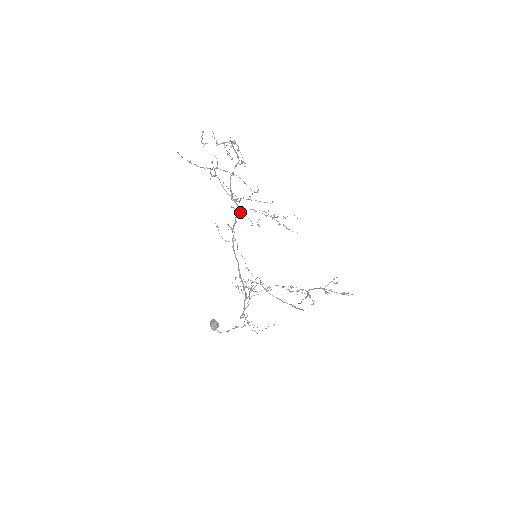
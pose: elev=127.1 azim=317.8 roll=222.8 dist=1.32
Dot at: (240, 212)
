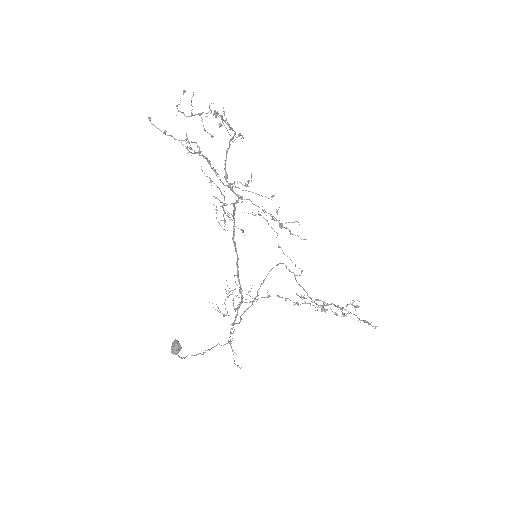
Dot at: (223, 209)
